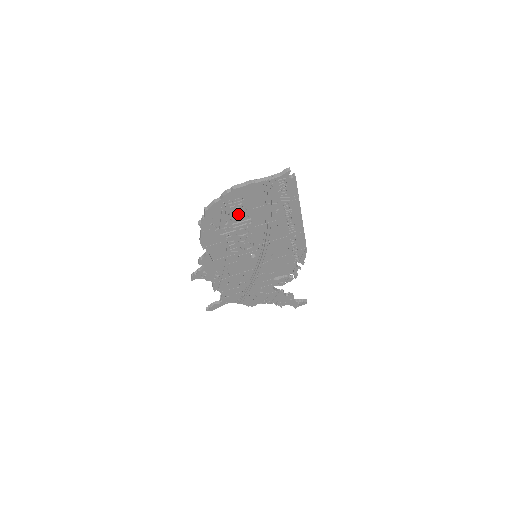
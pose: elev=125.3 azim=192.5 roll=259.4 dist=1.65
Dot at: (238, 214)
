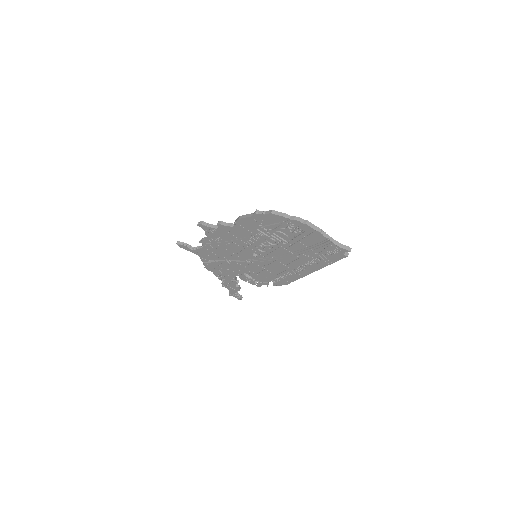
Dot at: (285, 233)
